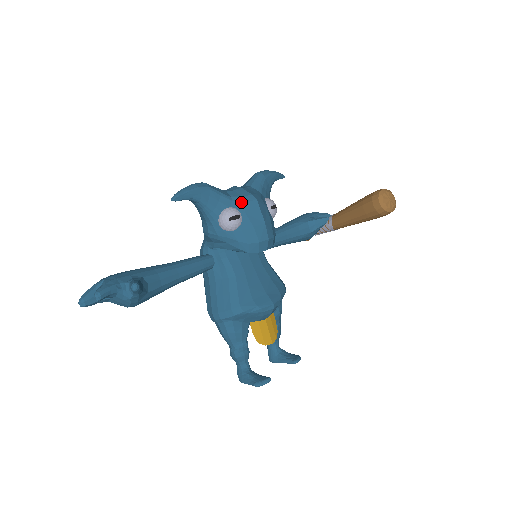
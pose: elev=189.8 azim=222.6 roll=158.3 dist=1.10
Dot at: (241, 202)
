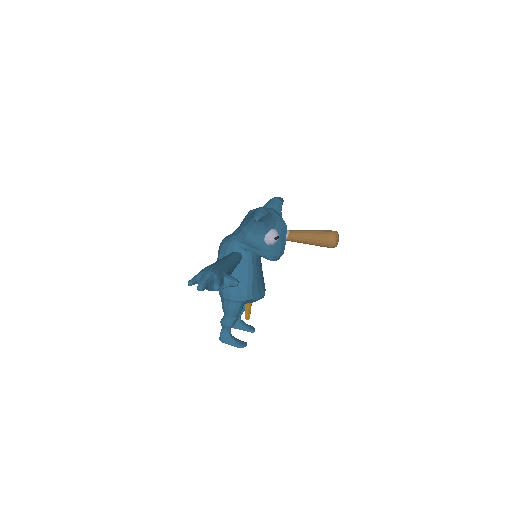
Dot at: (280, 226)
